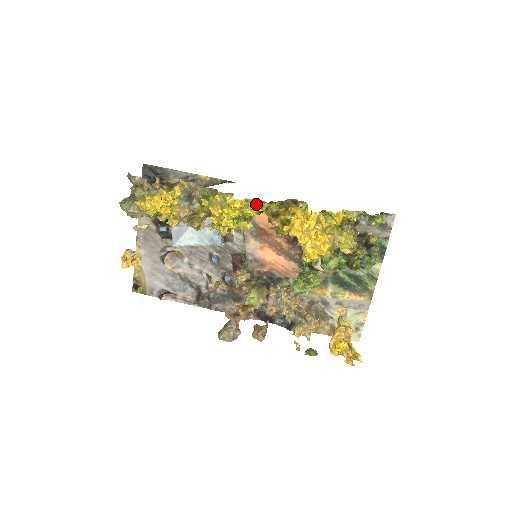
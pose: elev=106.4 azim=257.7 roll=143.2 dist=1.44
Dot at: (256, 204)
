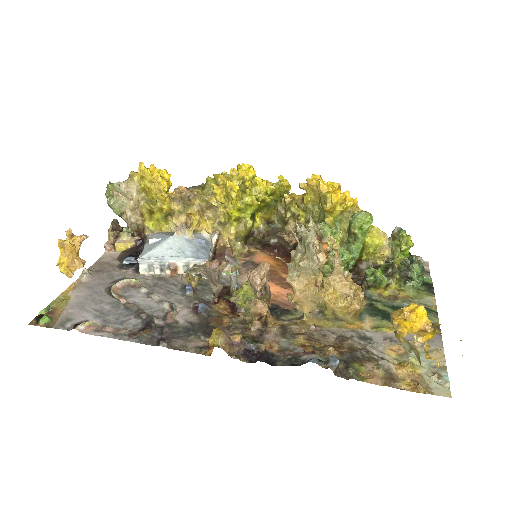
Dot at: (267, 182)
